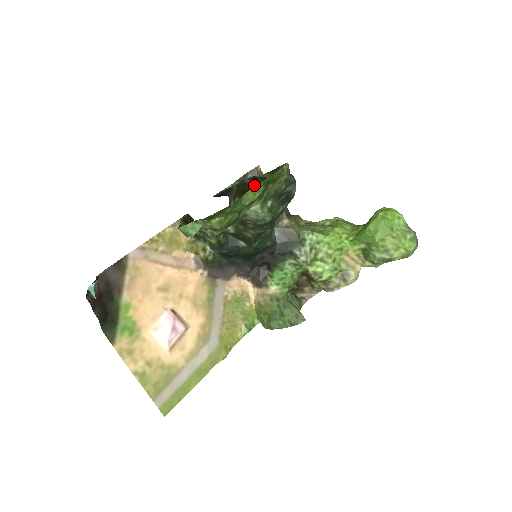
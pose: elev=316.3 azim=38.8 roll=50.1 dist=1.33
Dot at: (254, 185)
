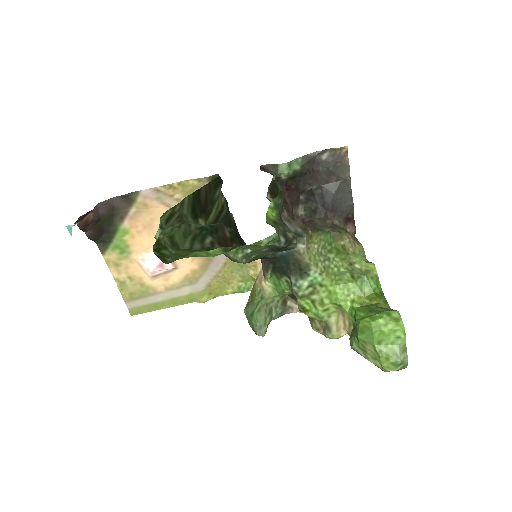
Dot at: occluded
